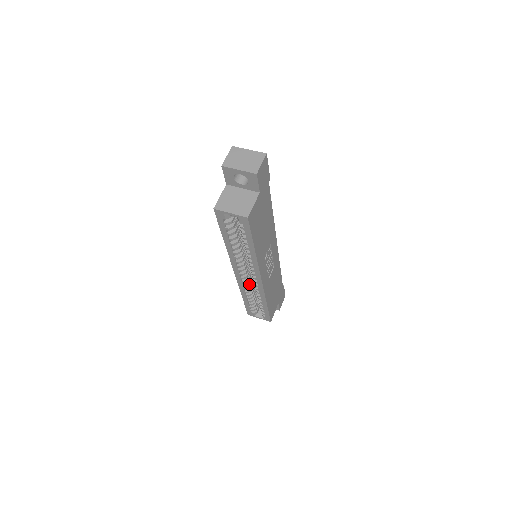
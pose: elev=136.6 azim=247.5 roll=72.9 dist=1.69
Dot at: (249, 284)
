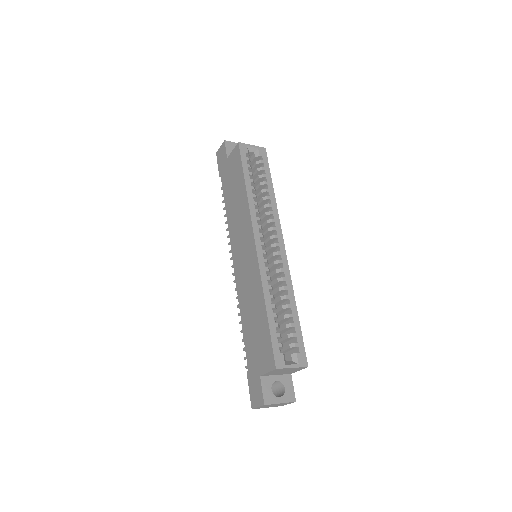
Dot at: (269, 272)
